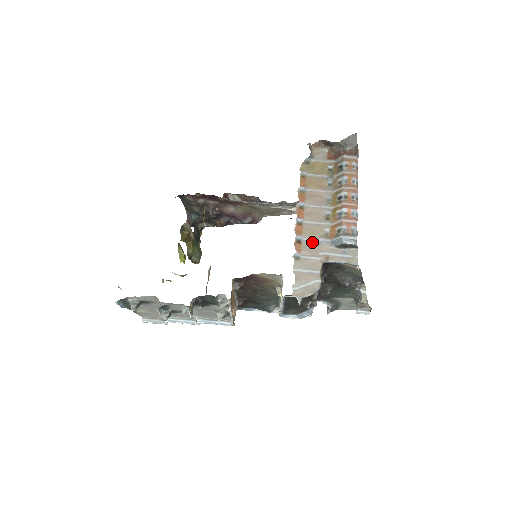
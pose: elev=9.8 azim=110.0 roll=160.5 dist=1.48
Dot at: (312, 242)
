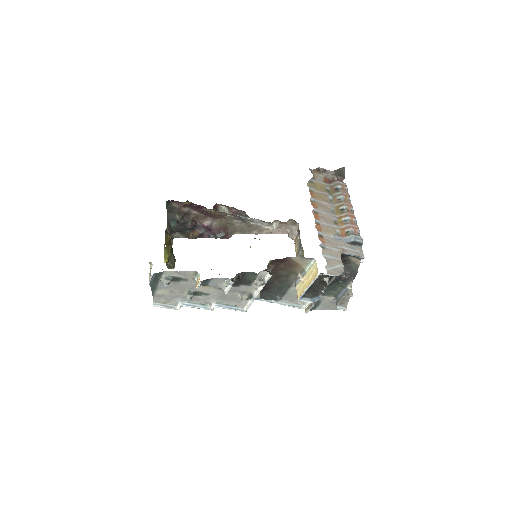
Dot at: (330, 238)
